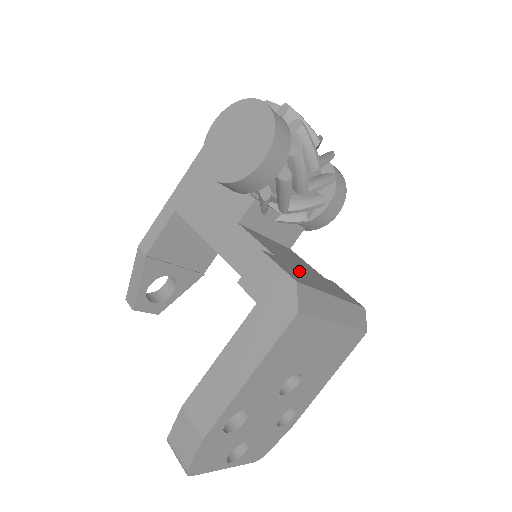
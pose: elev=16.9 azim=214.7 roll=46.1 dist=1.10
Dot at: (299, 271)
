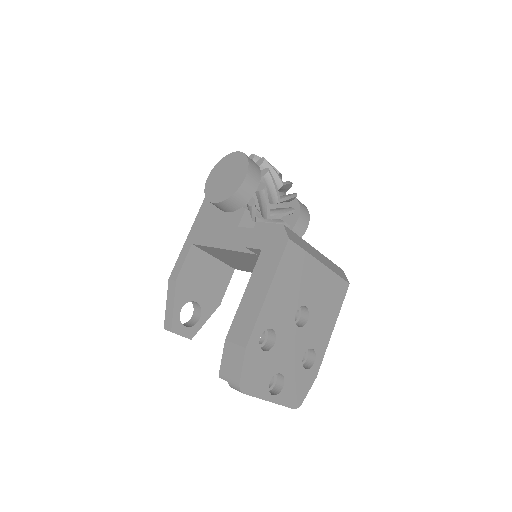
Dot at: occluded
